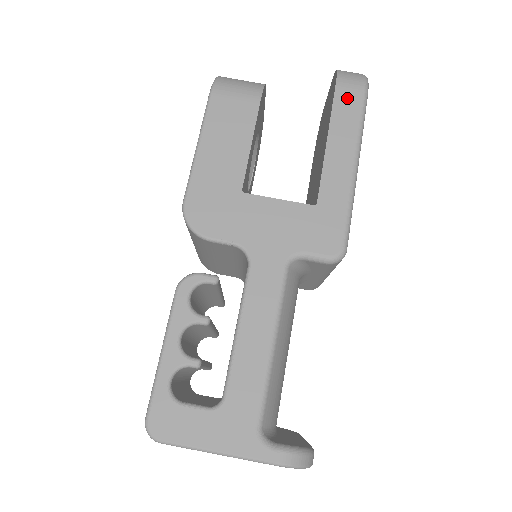
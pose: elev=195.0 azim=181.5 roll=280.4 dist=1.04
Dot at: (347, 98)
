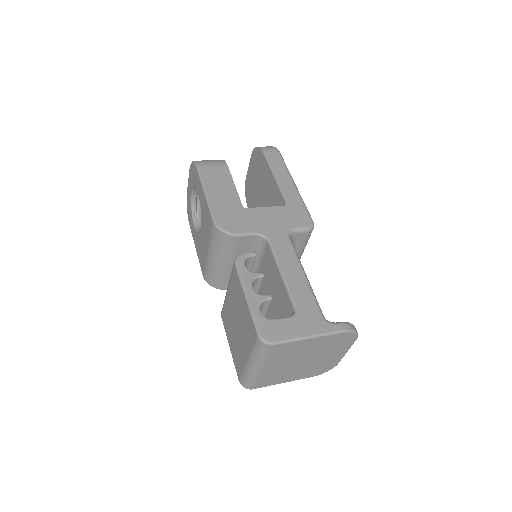
Dot at: (272, 156)
